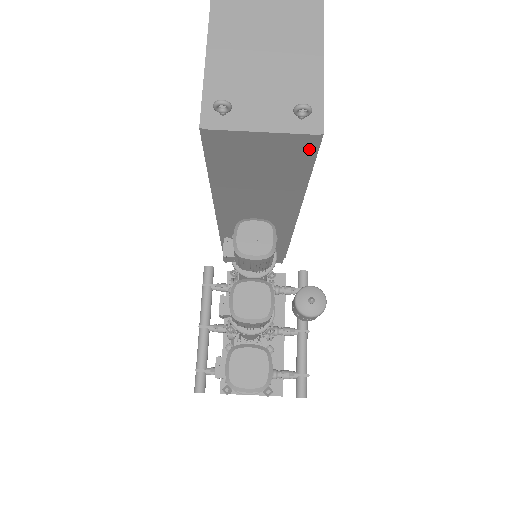
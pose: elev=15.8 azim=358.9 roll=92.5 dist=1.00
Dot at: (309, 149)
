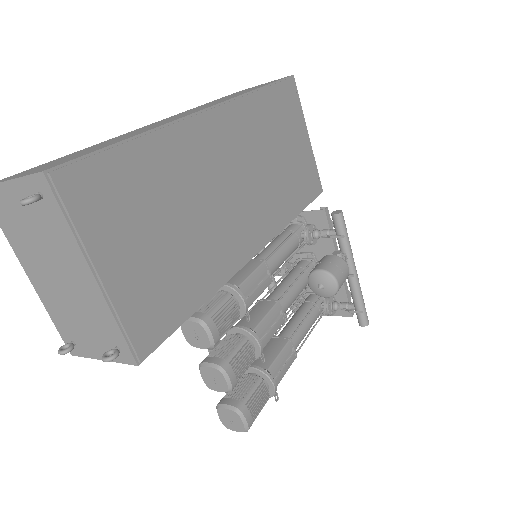
Dot at: (152, 348)
